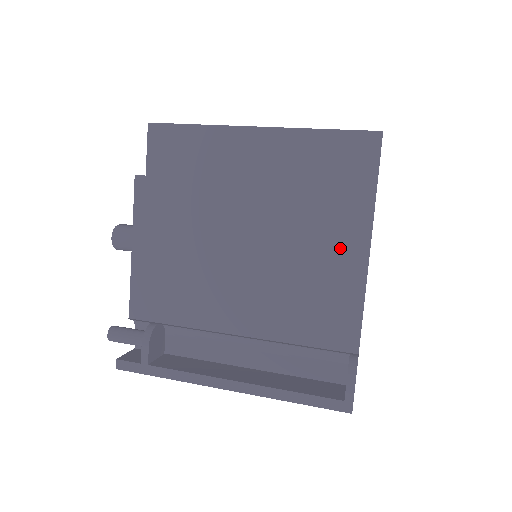
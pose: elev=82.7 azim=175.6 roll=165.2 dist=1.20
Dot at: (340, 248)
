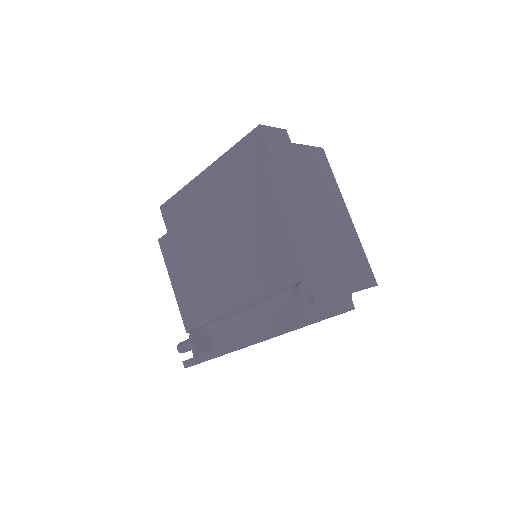
Dot at: (262, 213)
